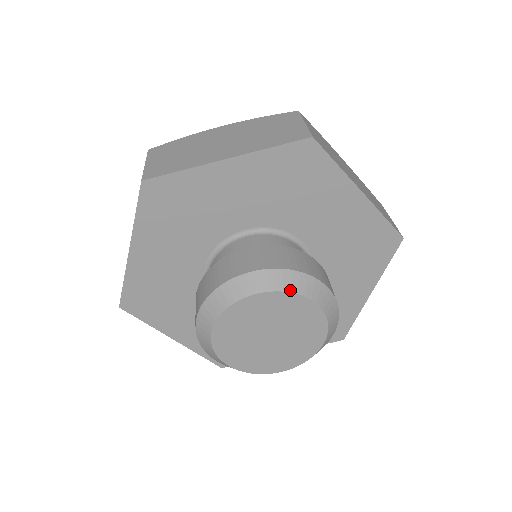
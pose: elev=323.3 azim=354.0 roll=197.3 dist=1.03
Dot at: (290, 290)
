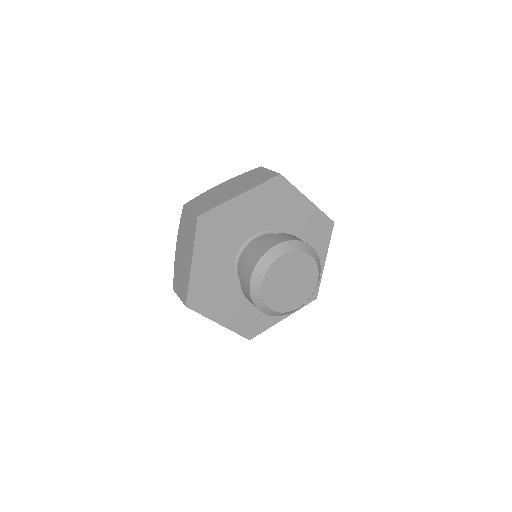
Dot at: (318, 266)
